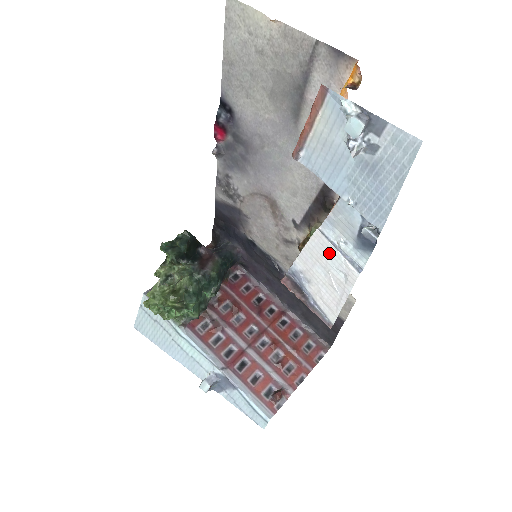
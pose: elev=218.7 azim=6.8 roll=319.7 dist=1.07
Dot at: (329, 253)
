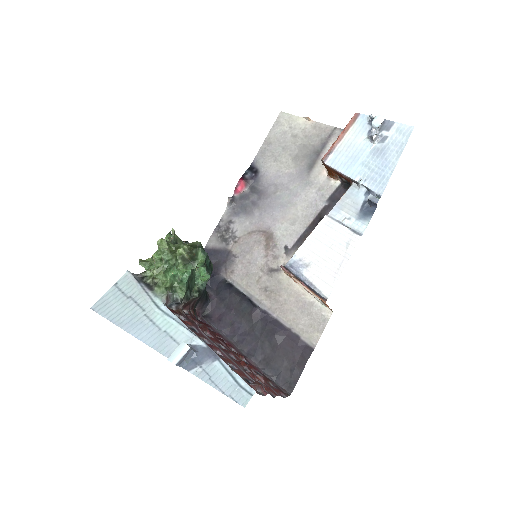
Dot at: (334, 230)
